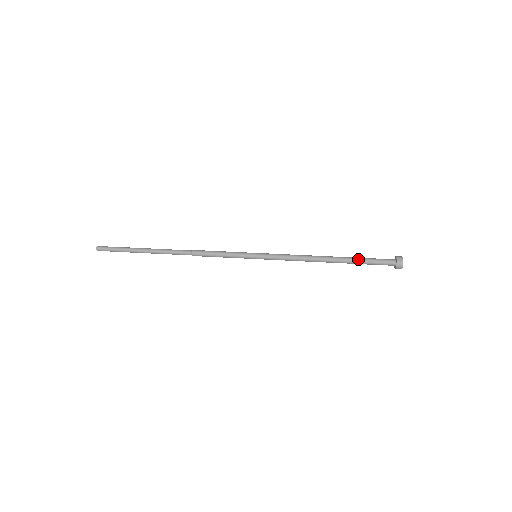
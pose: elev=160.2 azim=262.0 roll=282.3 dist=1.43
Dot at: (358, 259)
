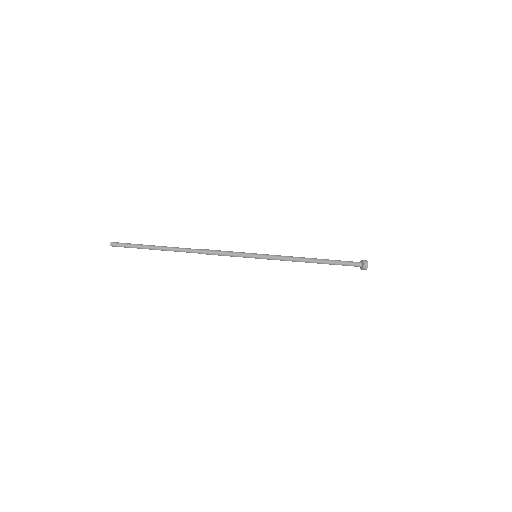
Dot at: (335, 260)
